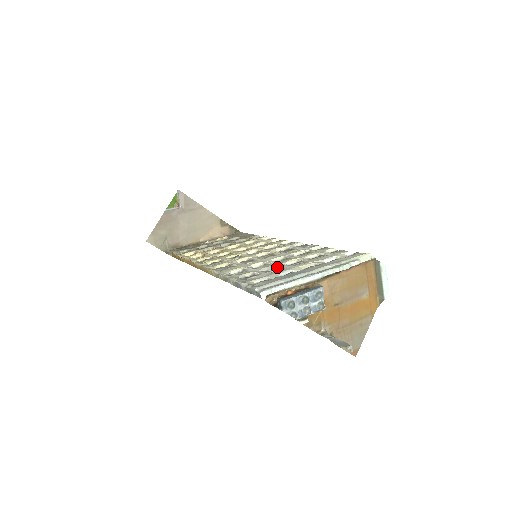
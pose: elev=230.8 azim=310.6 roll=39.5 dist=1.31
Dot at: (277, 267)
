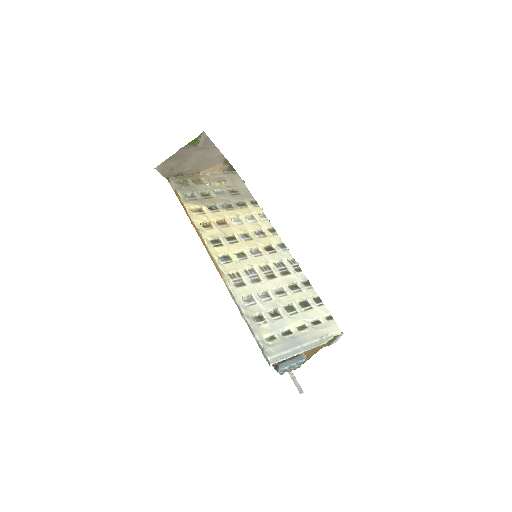
Dot at: (278, 309)
